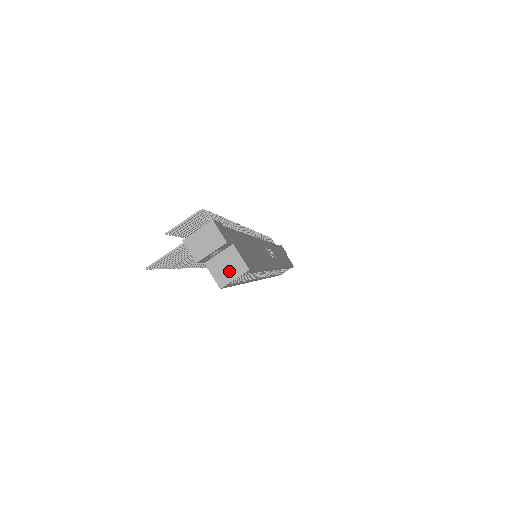
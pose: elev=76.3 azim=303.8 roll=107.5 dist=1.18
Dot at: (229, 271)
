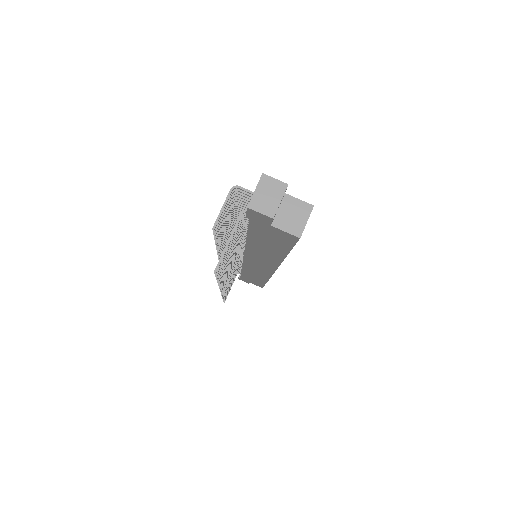
Dot at: (297, 218)
